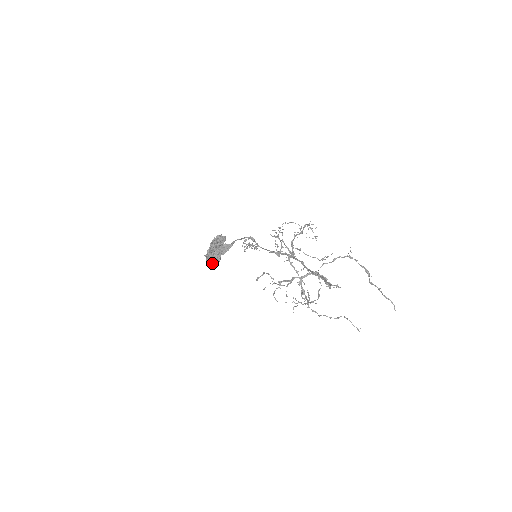
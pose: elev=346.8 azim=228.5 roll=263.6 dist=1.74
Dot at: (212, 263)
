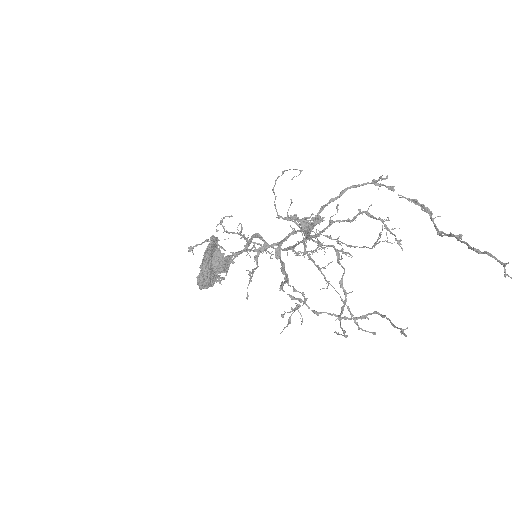
Dot at: (200, 282)
